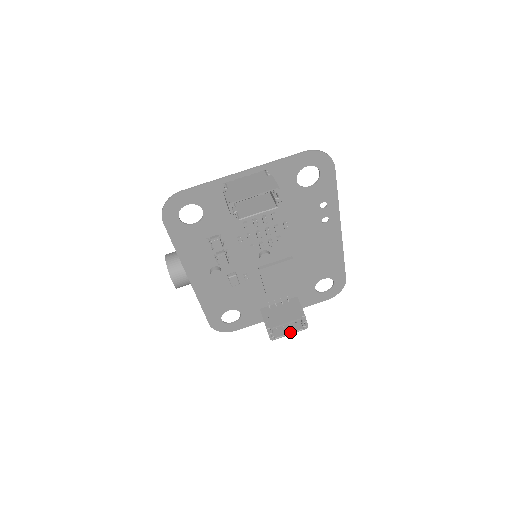
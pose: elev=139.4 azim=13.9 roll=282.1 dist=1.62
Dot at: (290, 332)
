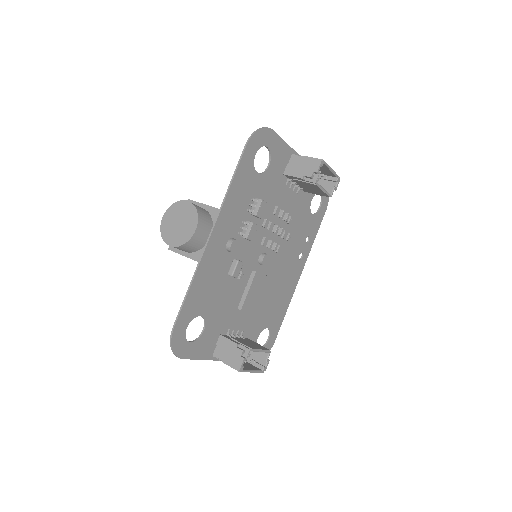
Dot at: (253, 369)
